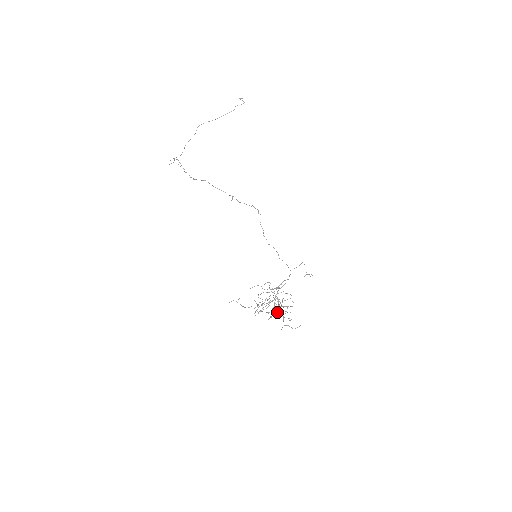
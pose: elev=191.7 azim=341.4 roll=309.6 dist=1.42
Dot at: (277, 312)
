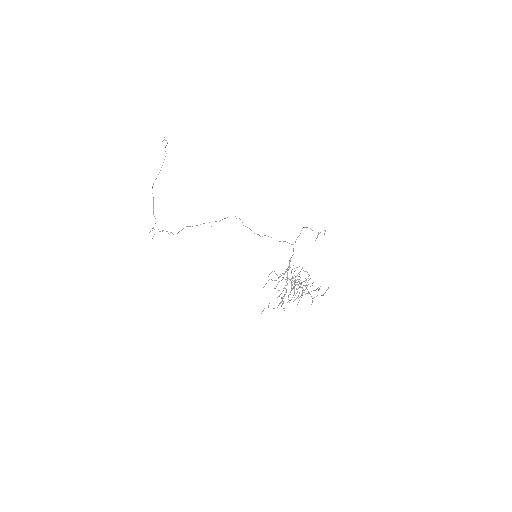
Dot at: occluded
